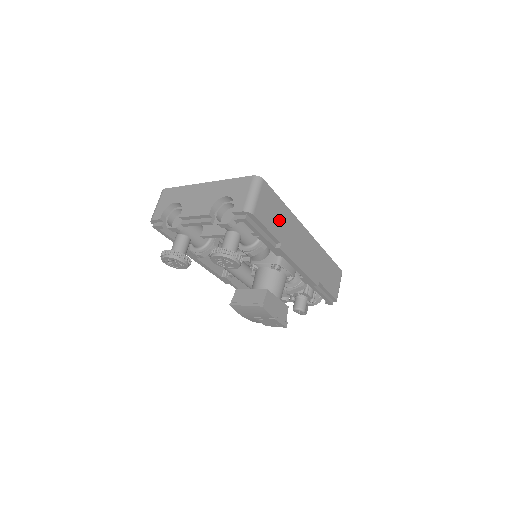
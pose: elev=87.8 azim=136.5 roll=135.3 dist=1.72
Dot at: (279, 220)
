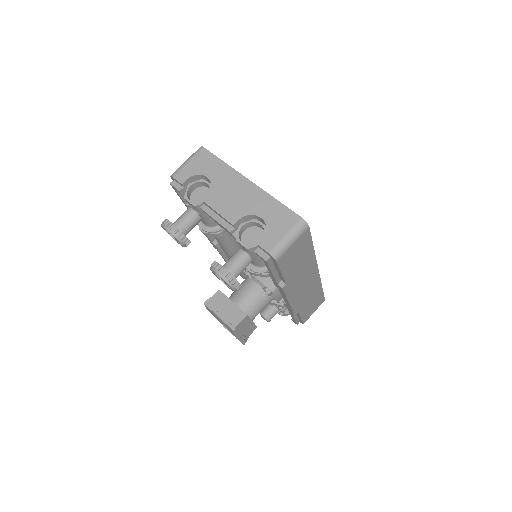
Dot at: (298, 263)
